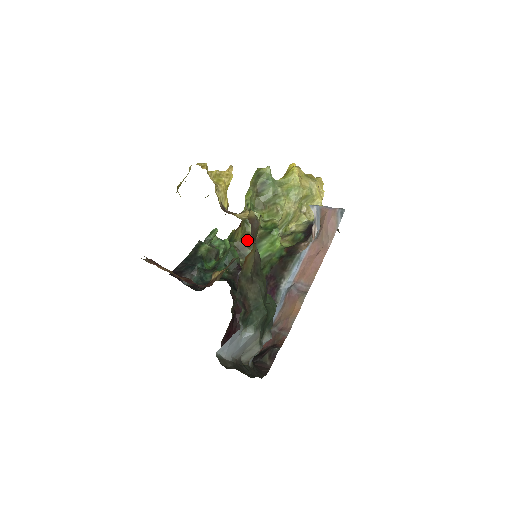
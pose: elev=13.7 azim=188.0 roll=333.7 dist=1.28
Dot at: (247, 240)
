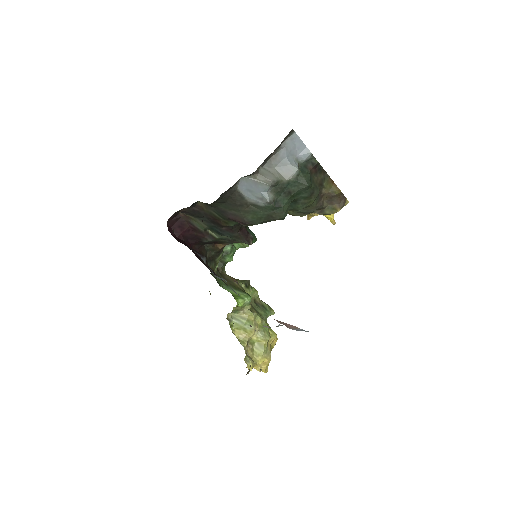
Dot at: (231, 280)
